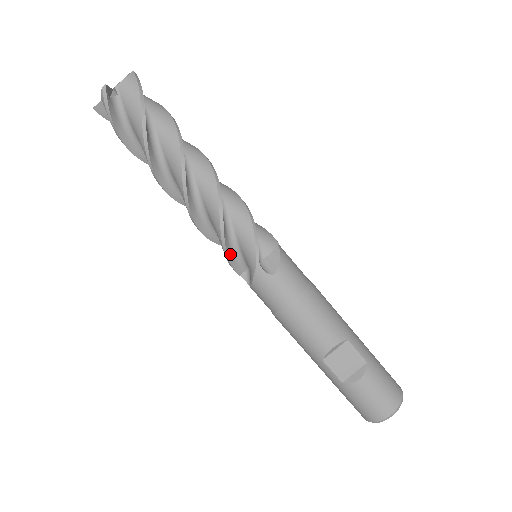
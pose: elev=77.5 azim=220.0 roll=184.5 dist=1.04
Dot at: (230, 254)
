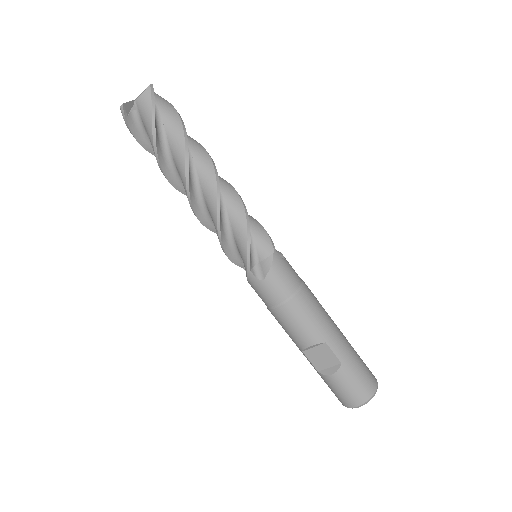
Dot at: (230, 254)
